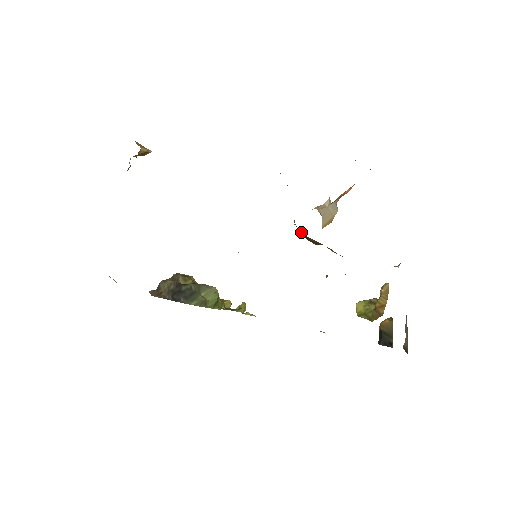
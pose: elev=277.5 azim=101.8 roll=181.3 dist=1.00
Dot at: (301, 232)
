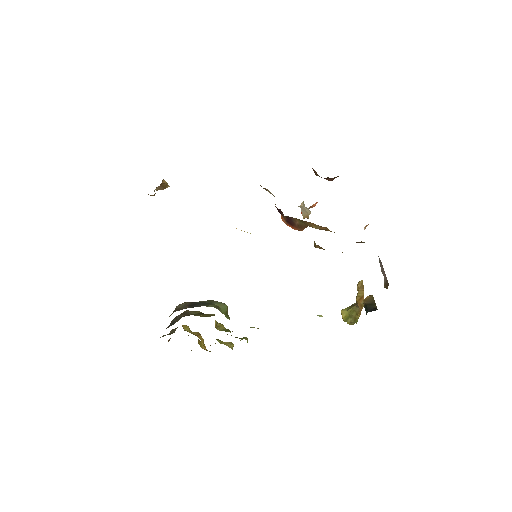
Dot at: (289, 219)
